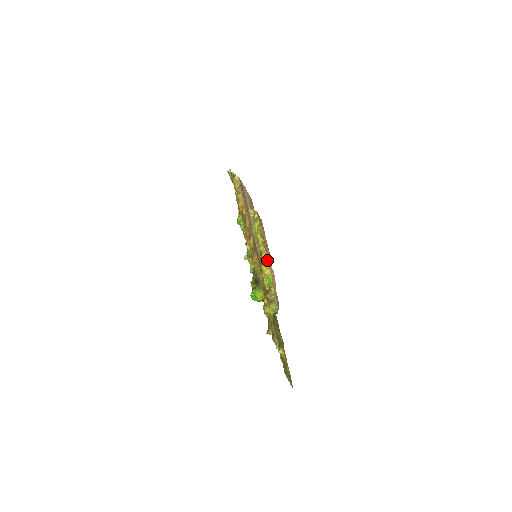
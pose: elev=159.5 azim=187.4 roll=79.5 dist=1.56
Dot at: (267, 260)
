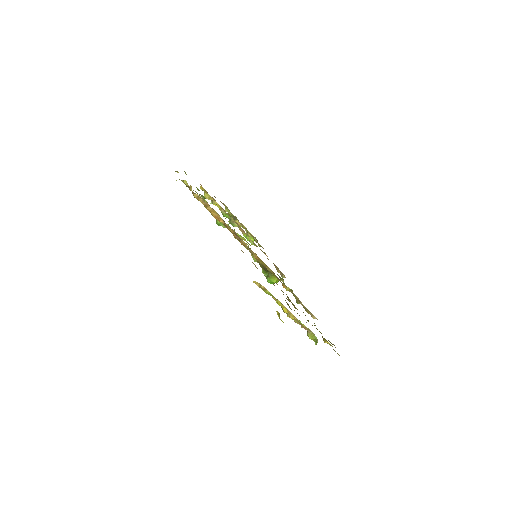
Dot at: (290, 313)
